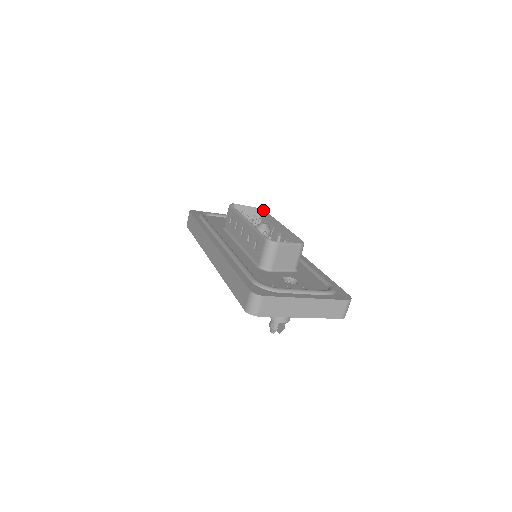
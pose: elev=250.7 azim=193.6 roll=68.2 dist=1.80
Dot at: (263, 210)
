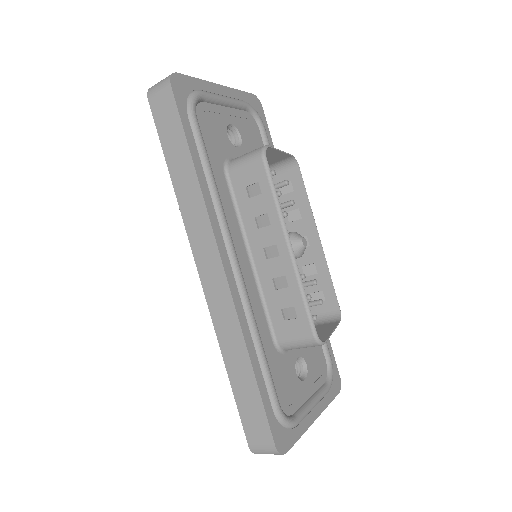
Dot at: (297, 164)
